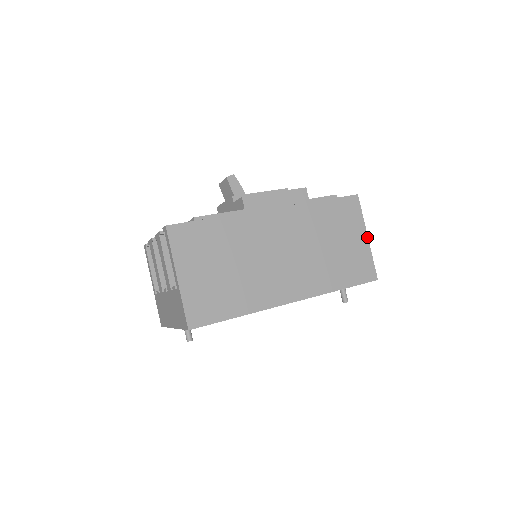
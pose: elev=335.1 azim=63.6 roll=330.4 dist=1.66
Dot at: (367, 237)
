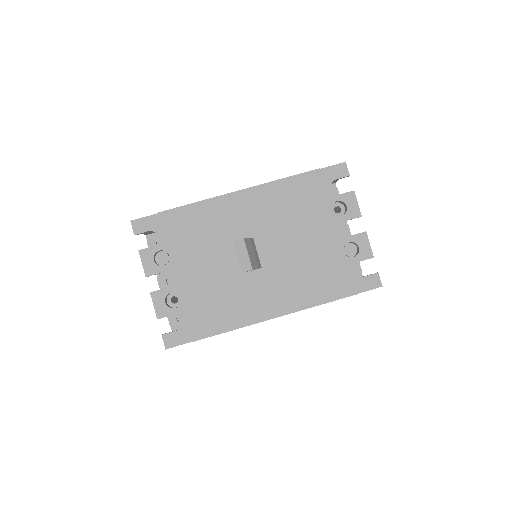
Dot at: occluded
